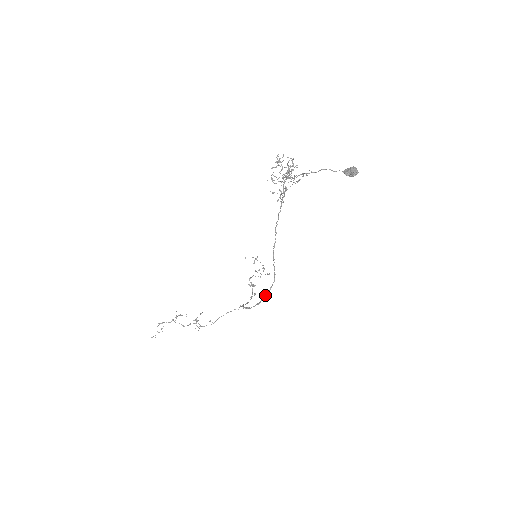
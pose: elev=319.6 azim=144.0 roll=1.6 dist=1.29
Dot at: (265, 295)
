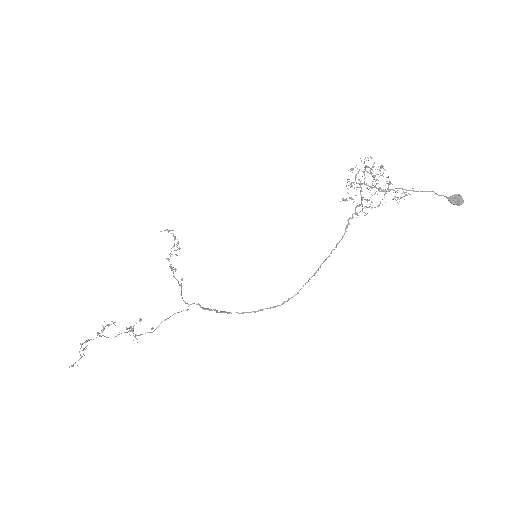
Dot at: (275, 306)
